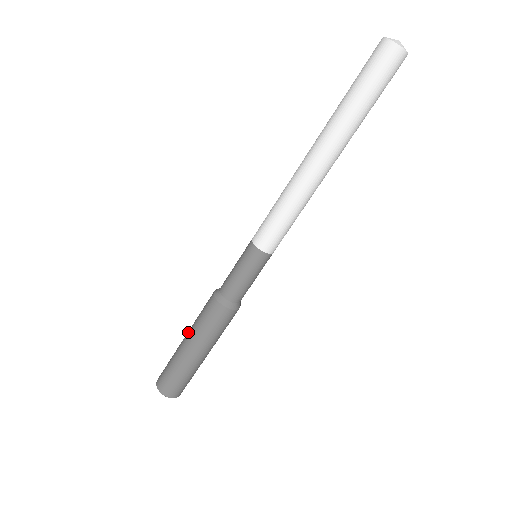
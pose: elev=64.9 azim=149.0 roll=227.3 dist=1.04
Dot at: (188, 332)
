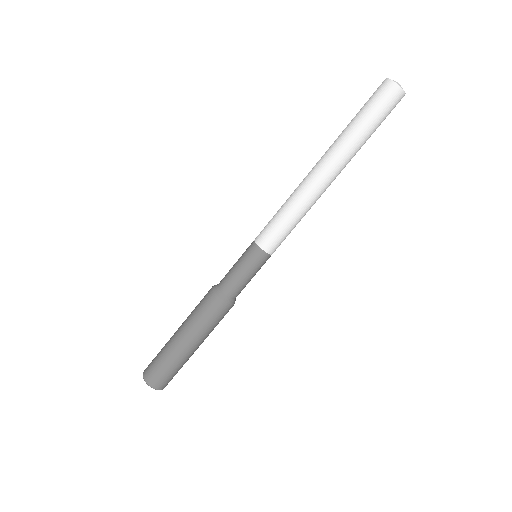
Dot at: (182, 323)
